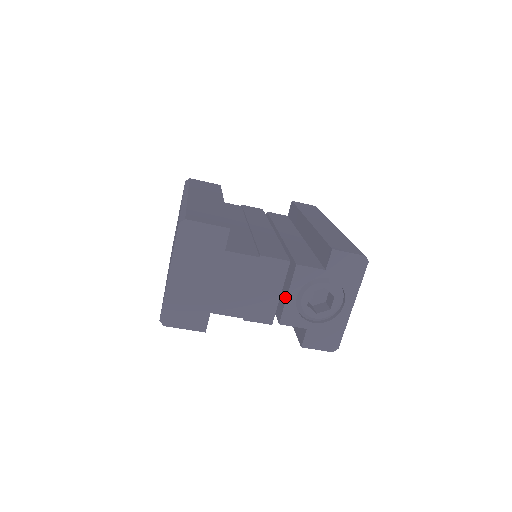
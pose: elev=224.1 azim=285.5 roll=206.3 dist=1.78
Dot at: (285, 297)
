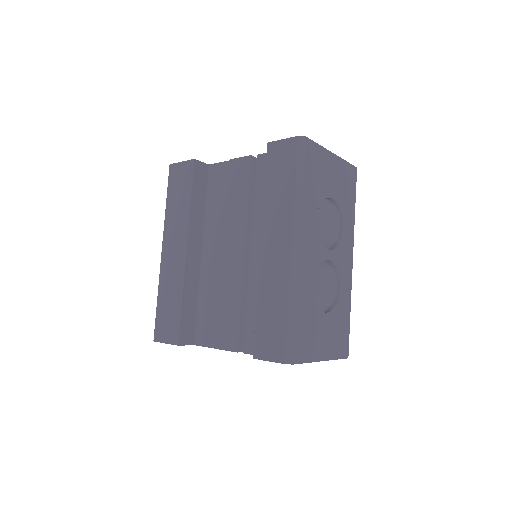
Dot at: occluded
